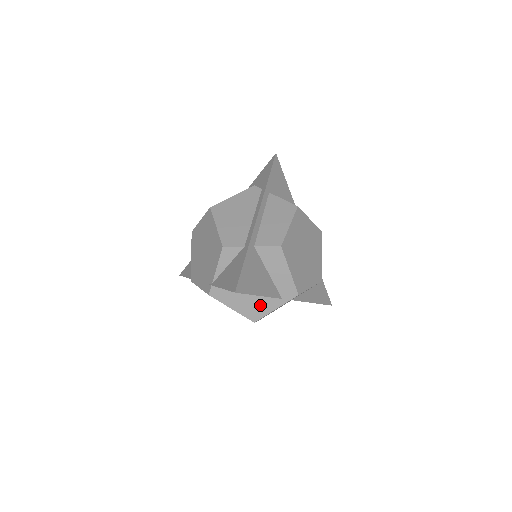
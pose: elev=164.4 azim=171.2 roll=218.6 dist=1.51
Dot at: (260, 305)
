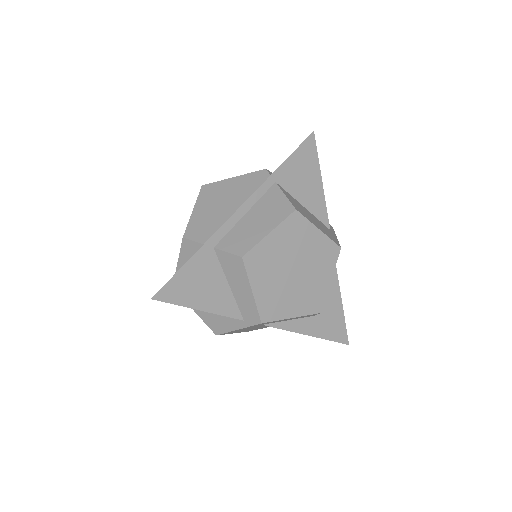
Dot at: (221, 318)
